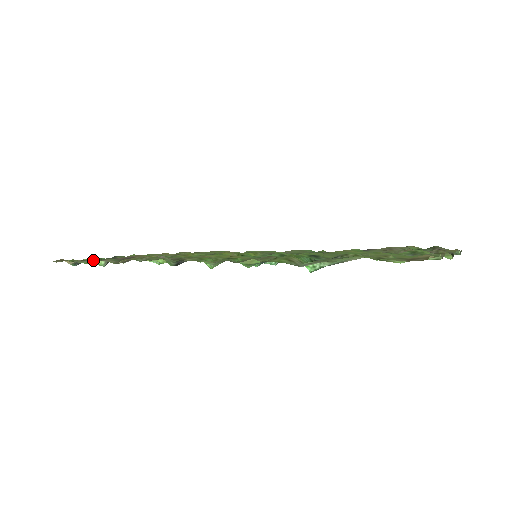
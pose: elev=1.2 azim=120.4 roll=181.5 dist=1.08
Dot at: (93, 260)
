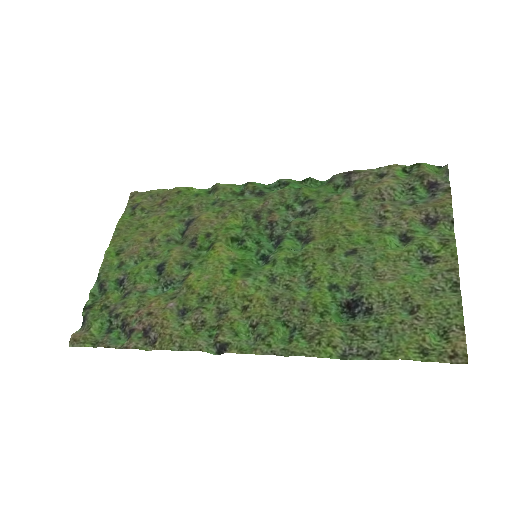
Dot at: (100, 320)
